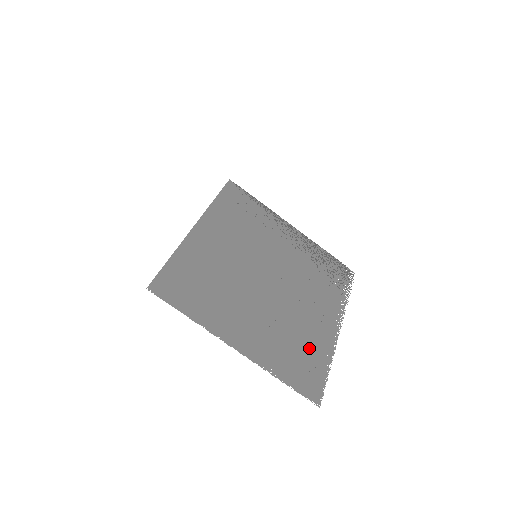
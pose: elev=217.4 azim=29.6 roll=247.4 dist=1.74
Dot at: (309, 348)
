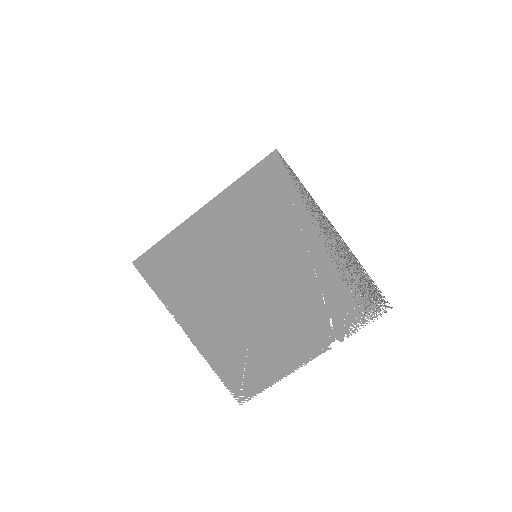
Dot at: (261, 360)
